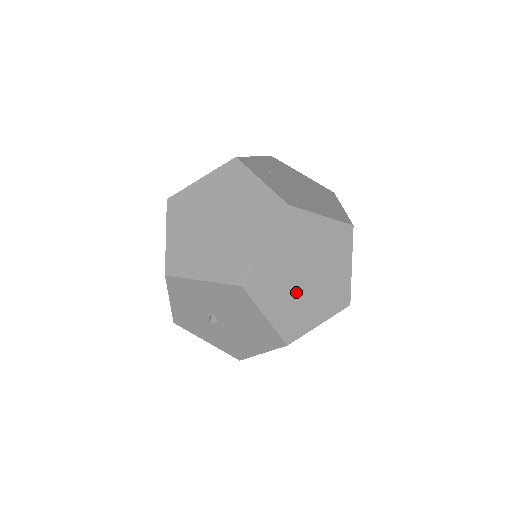
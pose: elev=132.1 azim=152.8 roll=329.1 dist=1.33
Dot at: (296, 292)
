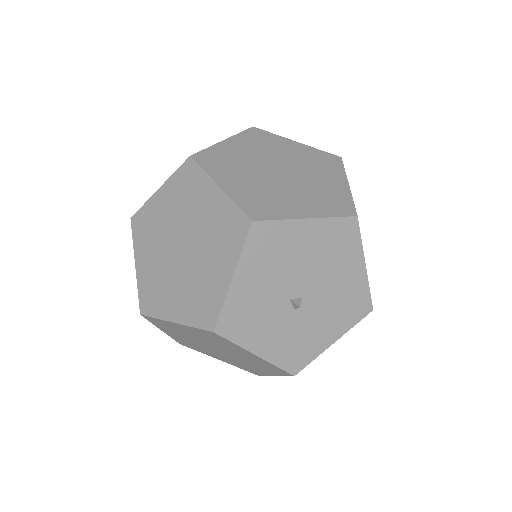
Dot at: (295, 186)
